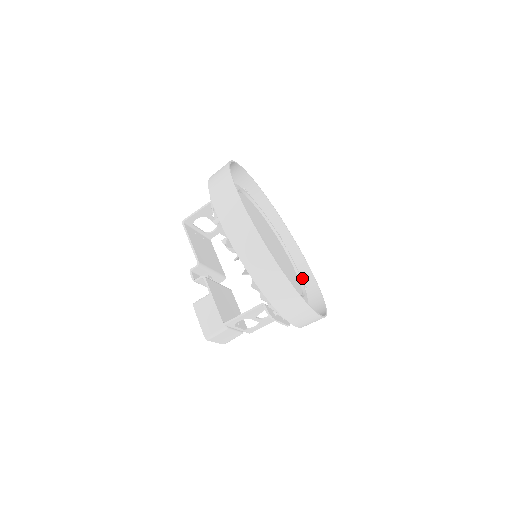
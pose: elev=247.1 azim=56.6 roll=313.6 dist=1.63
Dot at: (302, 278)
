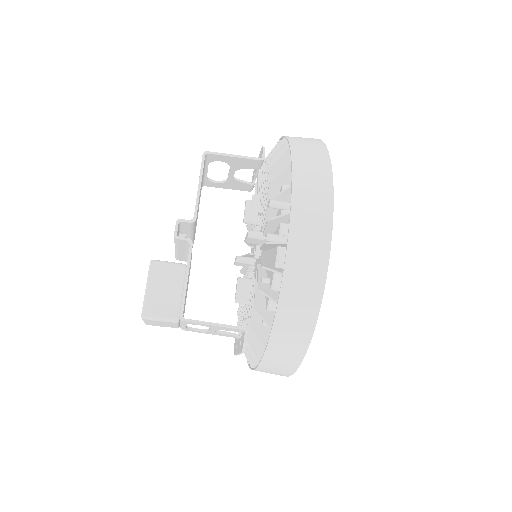
Dot at: occluded
